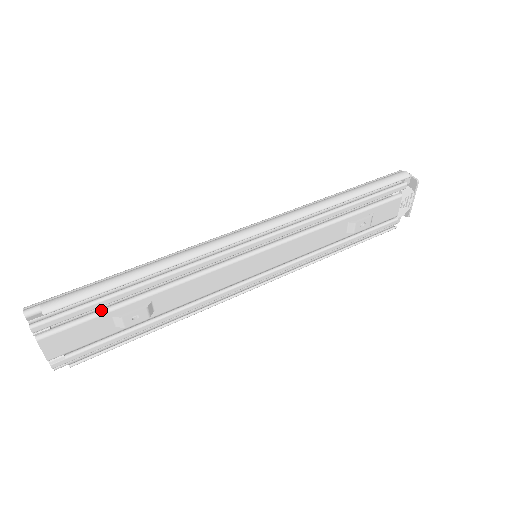
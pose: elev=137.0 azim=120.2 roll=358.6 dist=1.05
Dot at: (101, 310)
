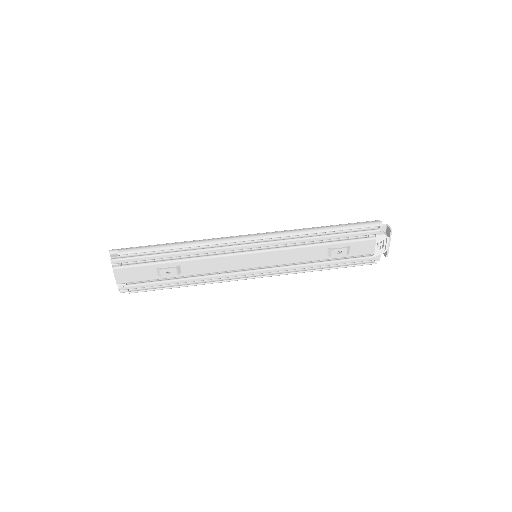
Dot at: (150, 262)
